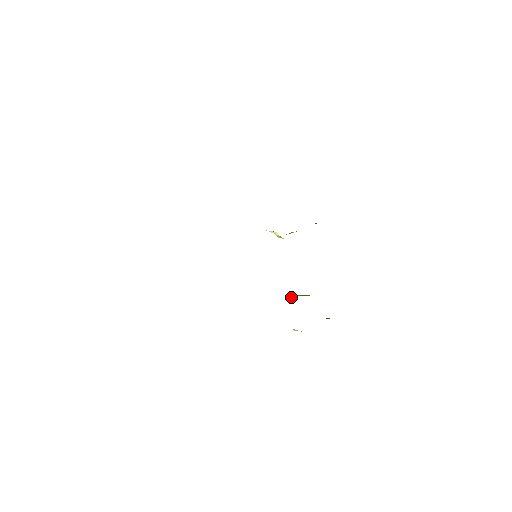
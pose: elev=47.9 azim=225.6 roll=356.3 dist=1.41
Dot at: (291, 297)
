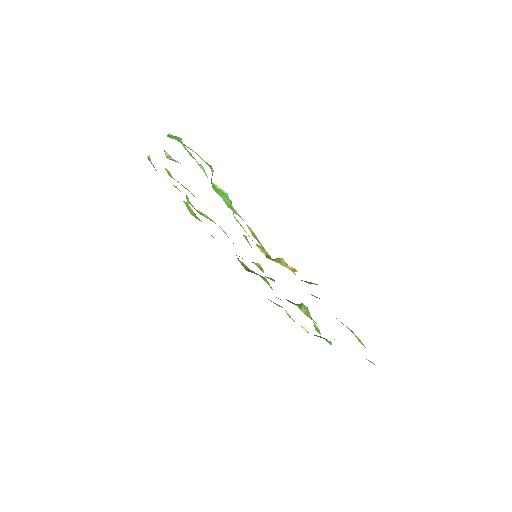
Dot at: occluded
